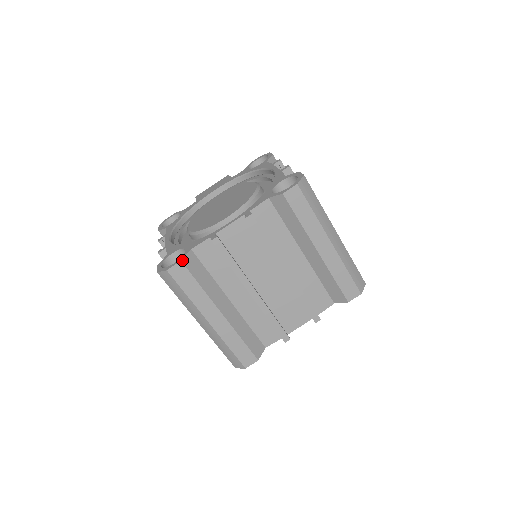
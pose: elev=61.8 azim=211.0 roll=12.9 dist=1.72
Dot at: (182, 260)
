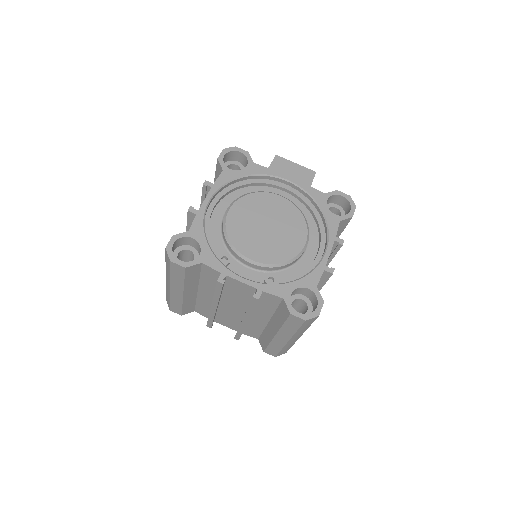
Dot at: (187, 267)
